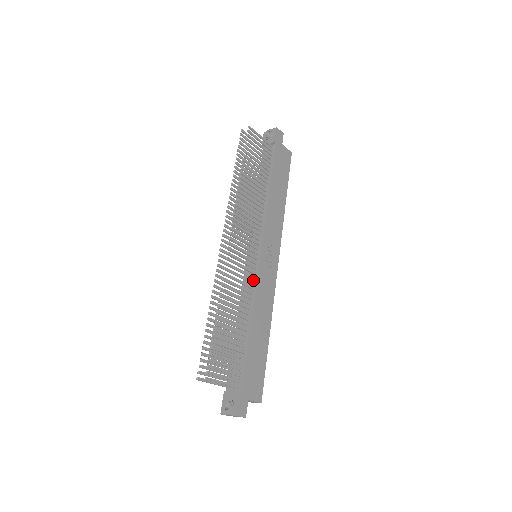
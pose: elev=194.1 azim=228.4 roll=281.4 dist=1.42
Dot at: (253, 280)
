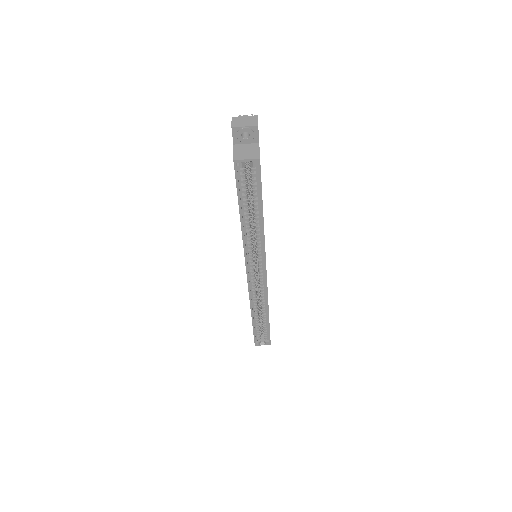
Dot at: occluded
